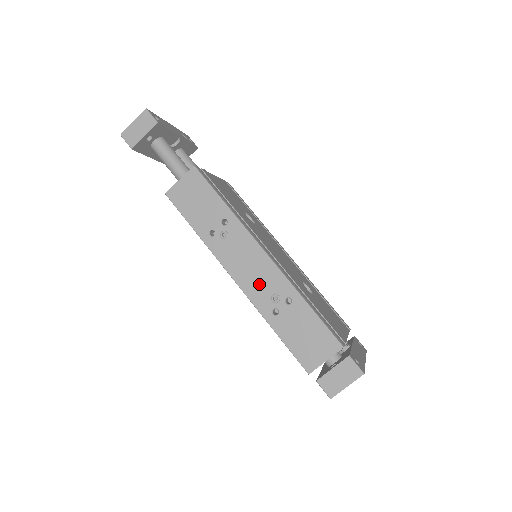
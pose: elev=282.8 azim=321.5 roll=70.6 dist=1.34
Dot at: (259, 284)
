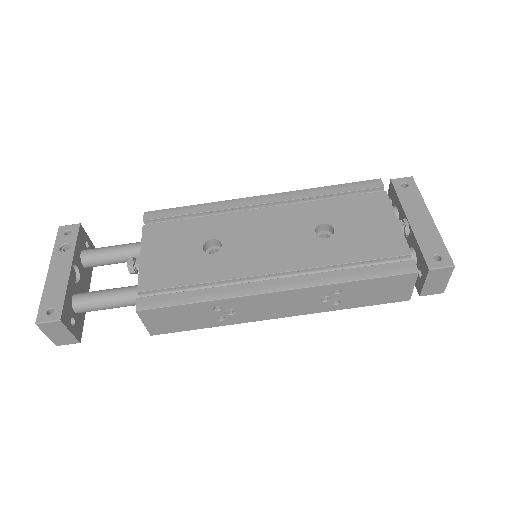
Dot at: (301, 305)
